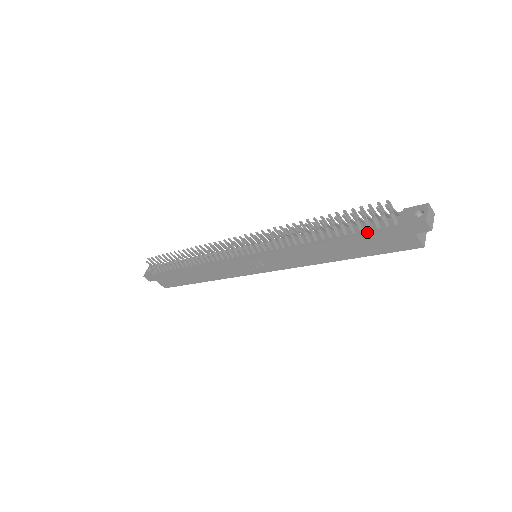
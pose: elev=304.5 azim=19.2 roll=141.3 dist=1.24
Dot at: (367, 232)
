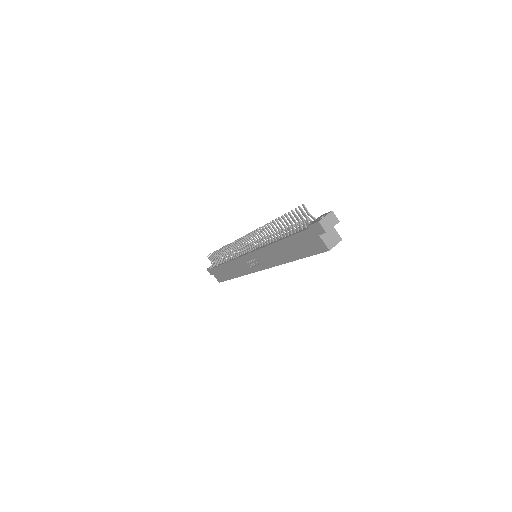
Dot at: (296, 233)
